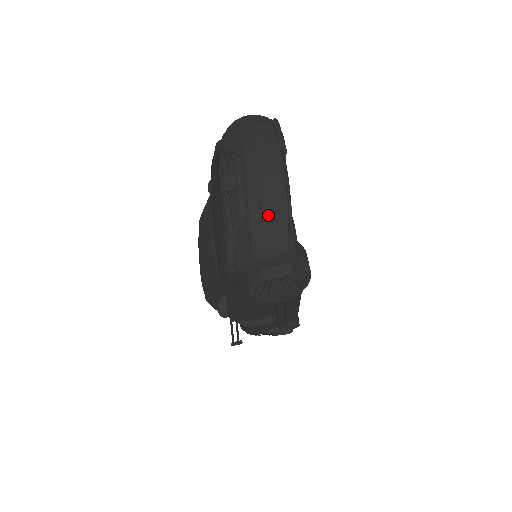
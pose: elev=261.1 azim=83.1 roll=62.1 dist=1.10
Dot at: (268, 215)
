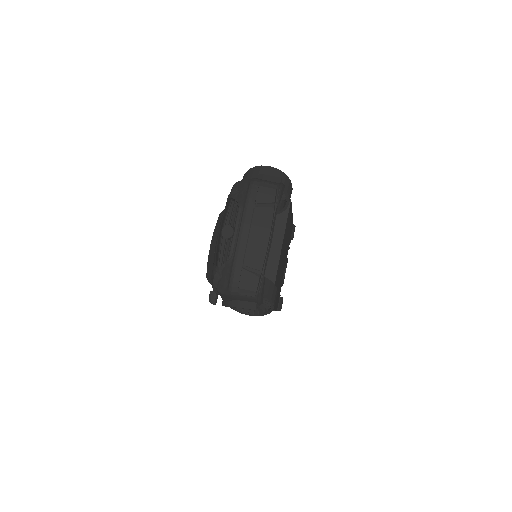
Dot at: (247, 267)
